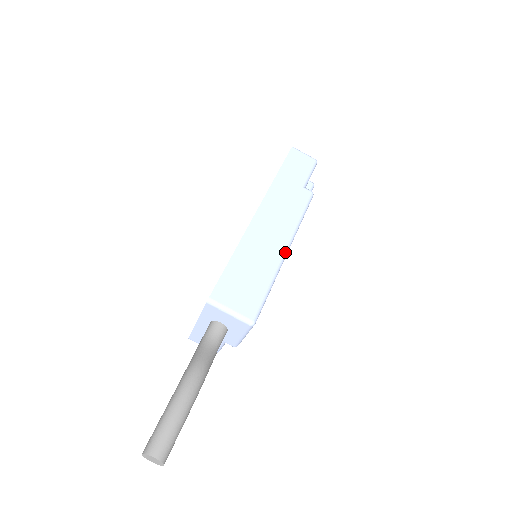
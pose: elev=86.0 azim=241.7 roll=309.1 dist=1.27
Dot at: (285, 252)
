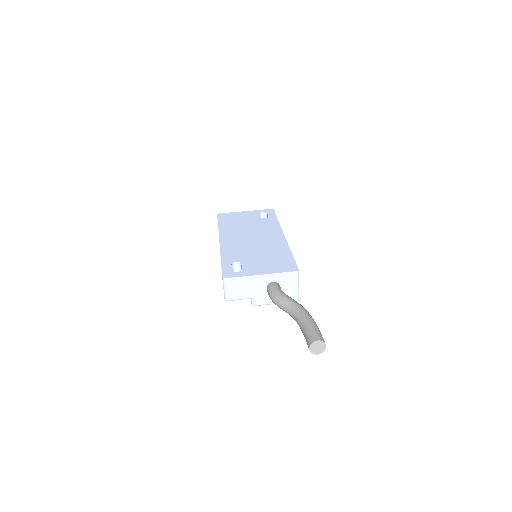
Dot at: occluded
